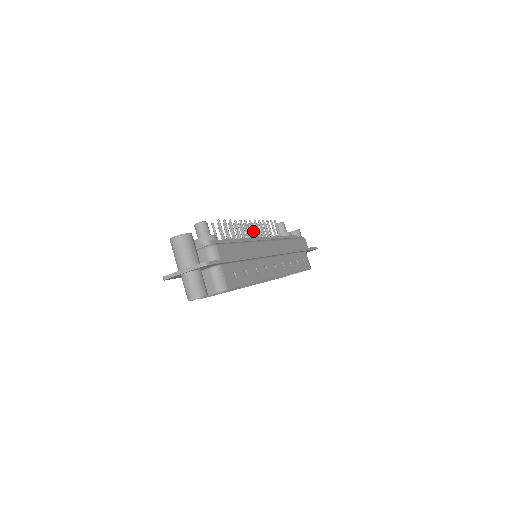
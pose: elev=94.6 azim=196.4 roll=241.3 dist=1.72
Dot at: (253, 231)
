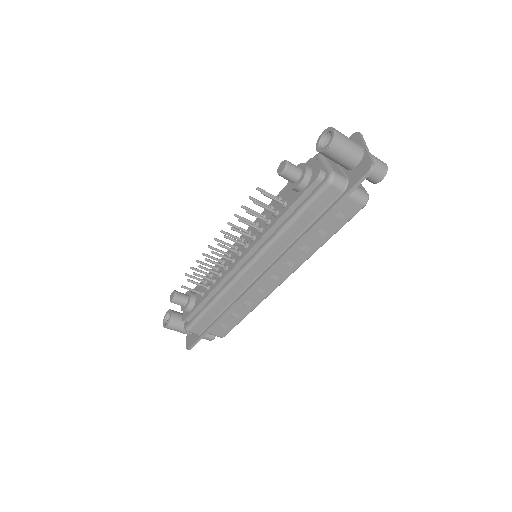
Dot at: occluded
